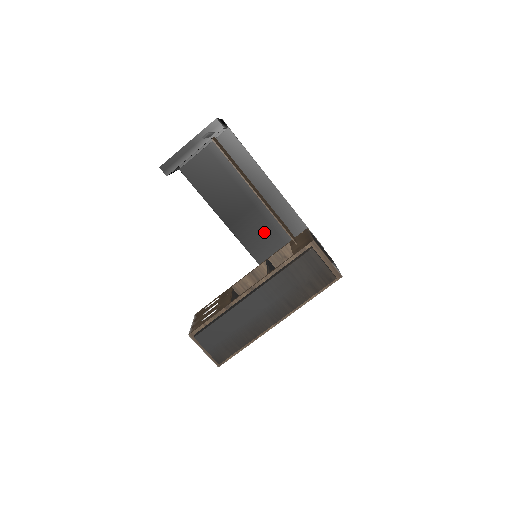
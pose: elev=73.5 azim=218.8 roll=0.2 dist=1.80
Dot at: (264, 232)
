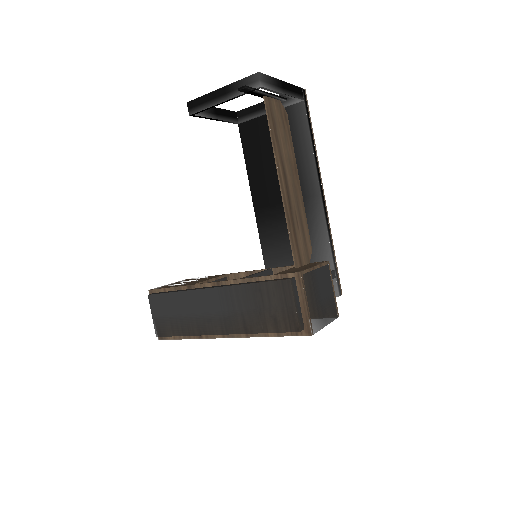
Dot at: (286, 238)
